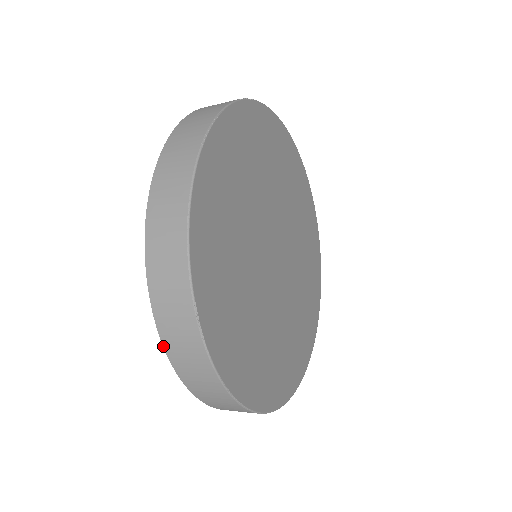
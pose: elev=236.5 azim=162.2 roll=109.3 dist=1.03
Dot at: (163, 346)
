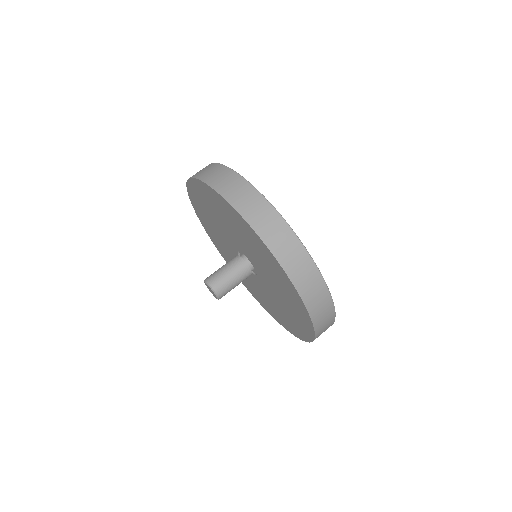
Dot at: occluded
